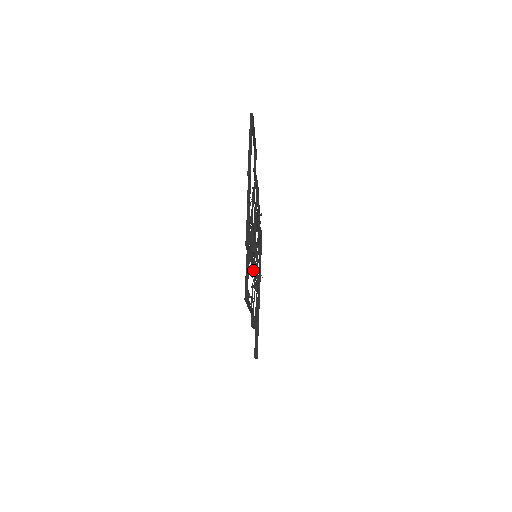
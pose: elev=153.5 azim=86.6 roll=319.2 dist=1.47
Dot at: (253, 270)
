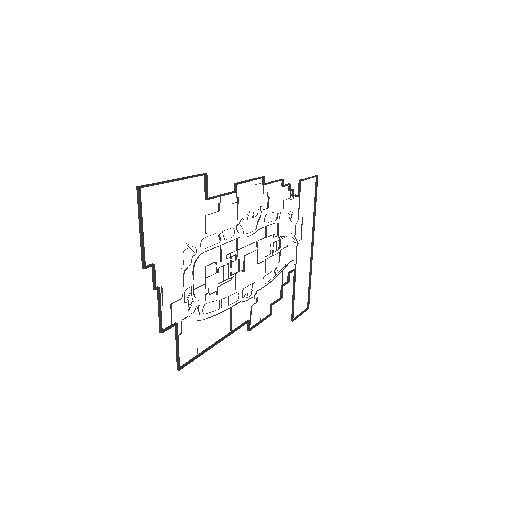
Dot at: (228, 297)
